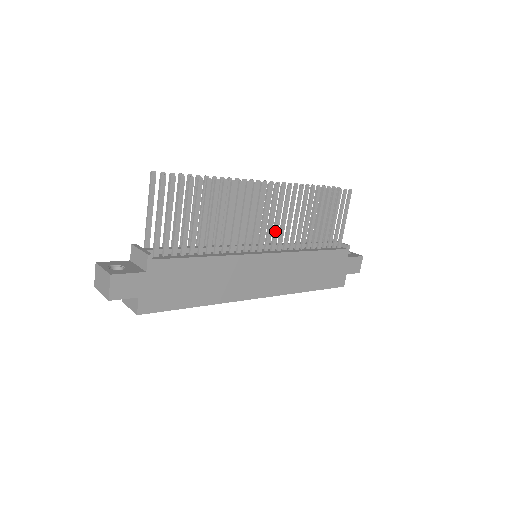
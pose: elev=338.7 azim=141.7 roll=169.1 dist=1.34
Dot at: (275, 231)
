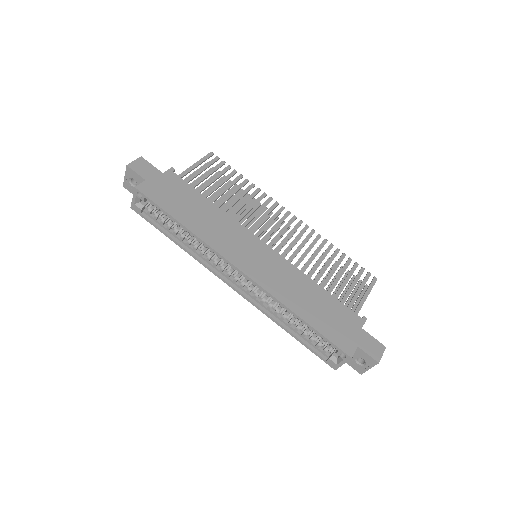
Dot at: (281, 243)
